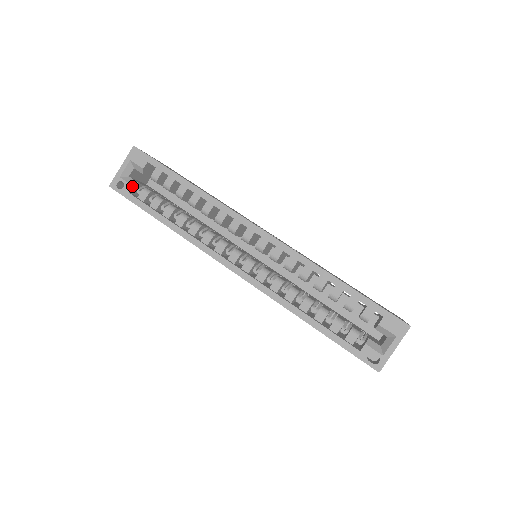
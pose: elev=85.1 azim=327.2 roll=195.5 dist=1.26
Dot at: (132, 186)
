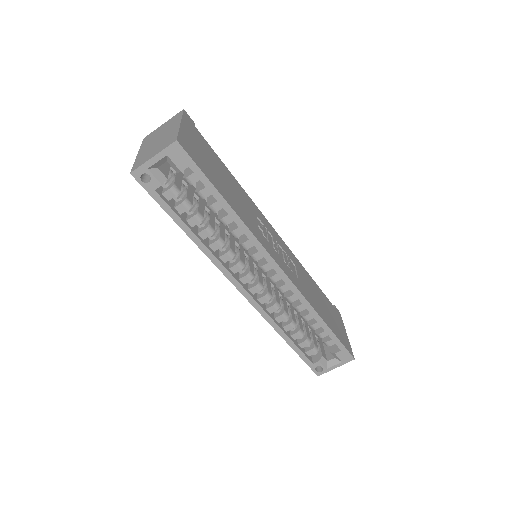
Dot at: (161, 185)
